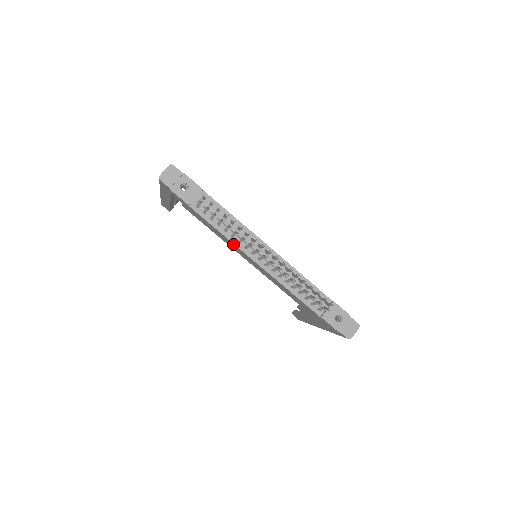
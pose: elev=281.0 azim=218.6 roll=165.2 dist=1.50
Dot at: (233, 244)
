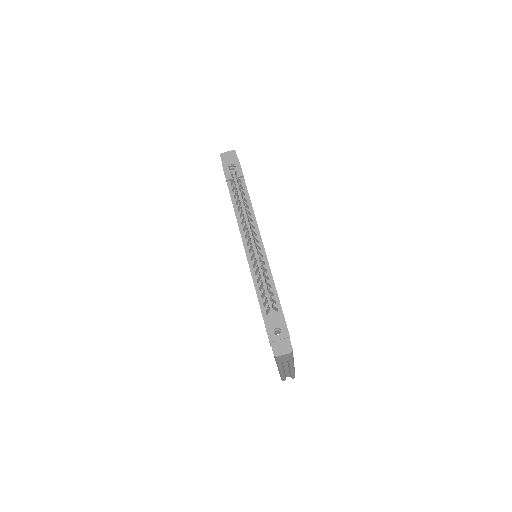
Dot at: (238, 224)
